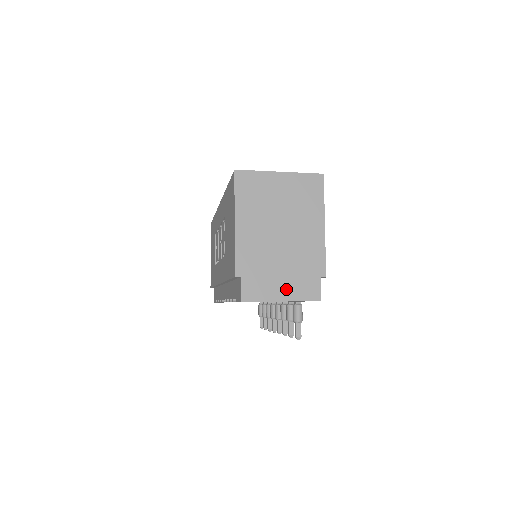
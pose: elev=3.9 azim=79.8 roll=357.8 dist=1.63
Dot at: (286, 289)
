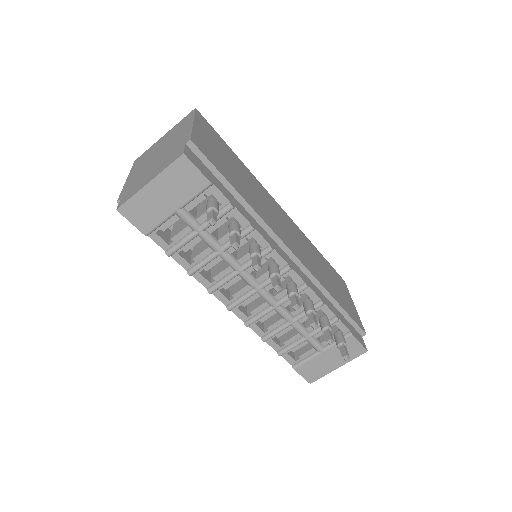
Dot at: (154, 174)
